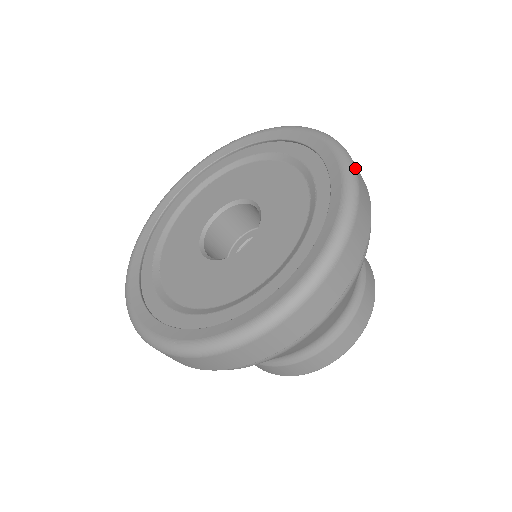
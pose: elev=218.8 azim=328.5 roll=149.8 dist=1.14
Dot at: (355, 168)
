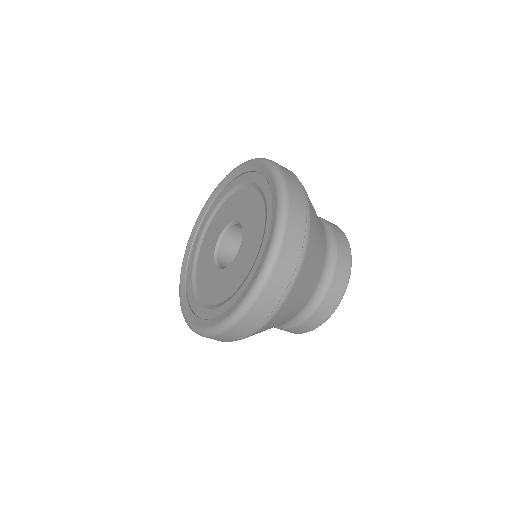
Dot at: (268, 159)
